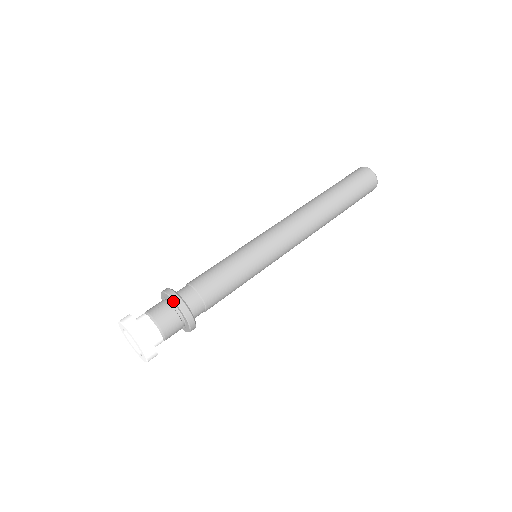
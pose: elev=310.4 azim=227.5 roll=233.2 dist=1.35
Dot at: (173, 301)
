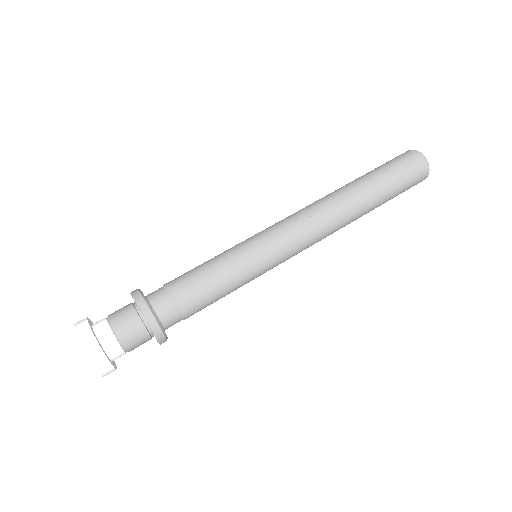
Dot at: (148, 325)
